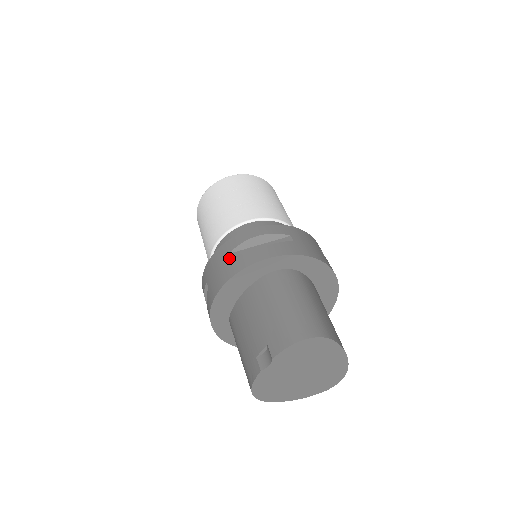
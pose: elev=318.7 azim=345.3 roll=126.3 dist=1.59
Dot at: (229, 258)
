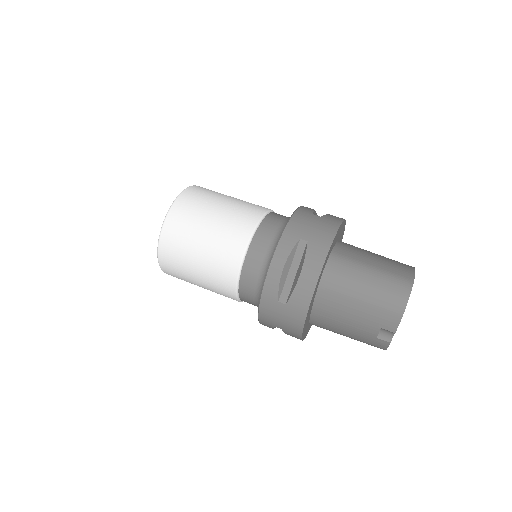
Dot at: (284, 305)
